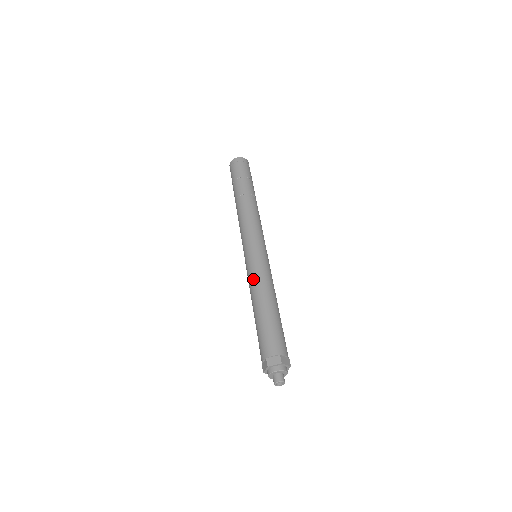
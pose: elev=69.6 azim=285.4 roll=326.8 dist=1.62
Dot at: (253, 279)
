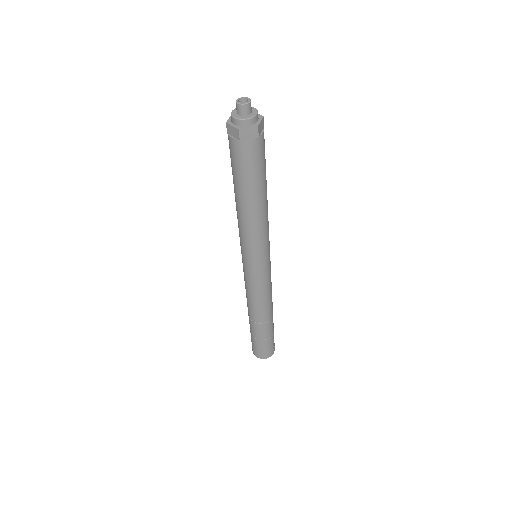
Dot at: occluded
